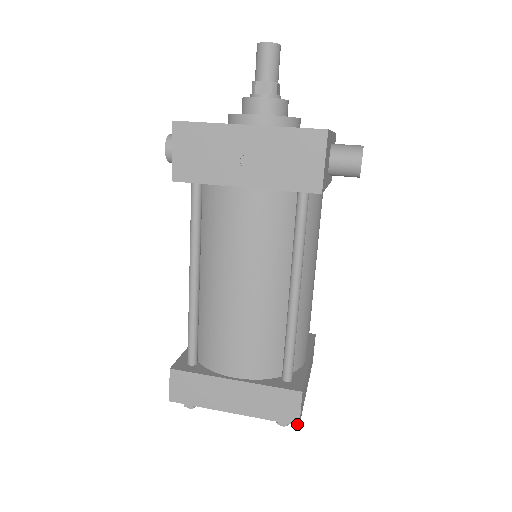
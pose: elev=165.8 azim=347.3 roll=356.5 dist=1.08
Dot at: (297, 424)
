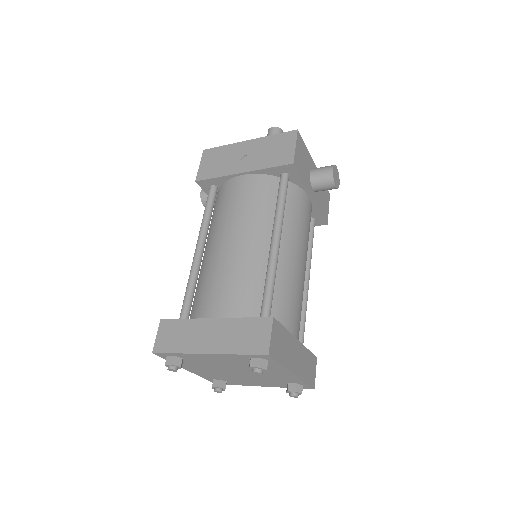
Dot at: (266, 353)
